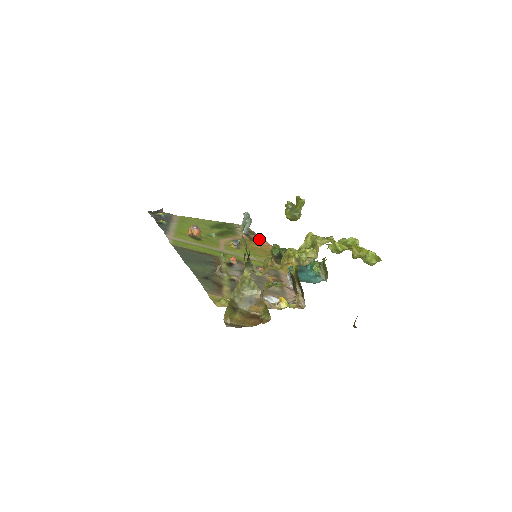
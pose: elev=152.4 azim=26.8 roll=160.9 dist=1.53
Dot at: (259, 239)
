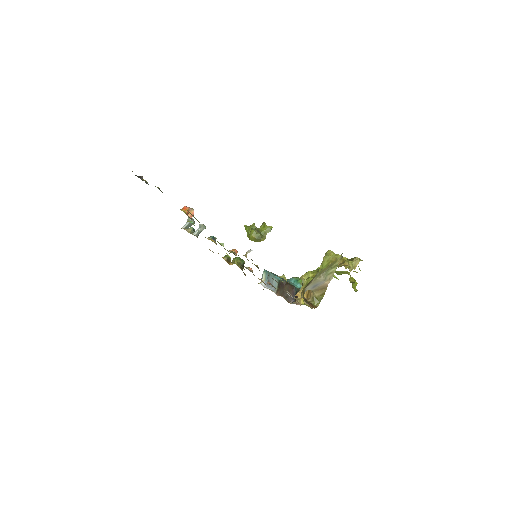
Dot at: occluded
